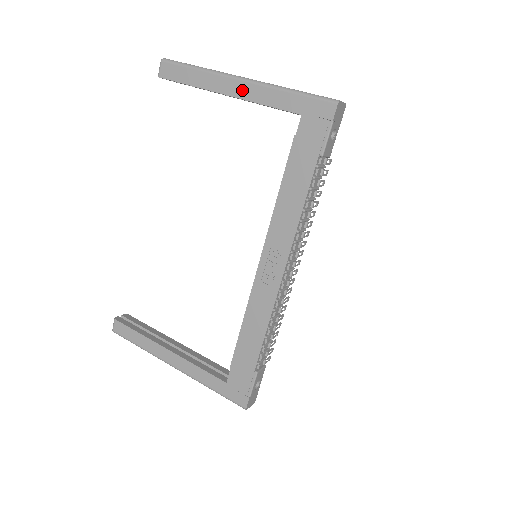
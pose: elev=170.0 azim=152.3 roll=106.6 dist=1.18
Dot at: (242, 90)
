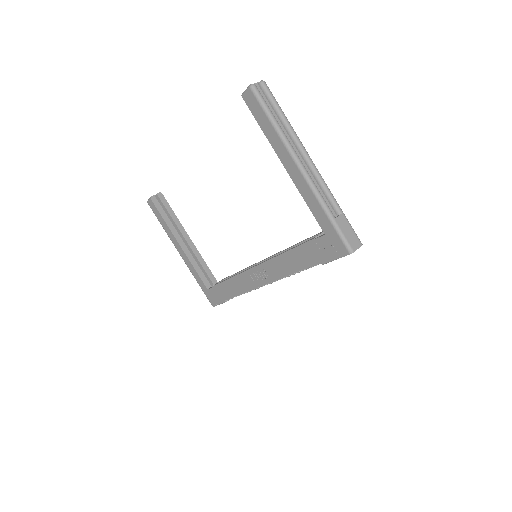
Dot at: (297, 178)
